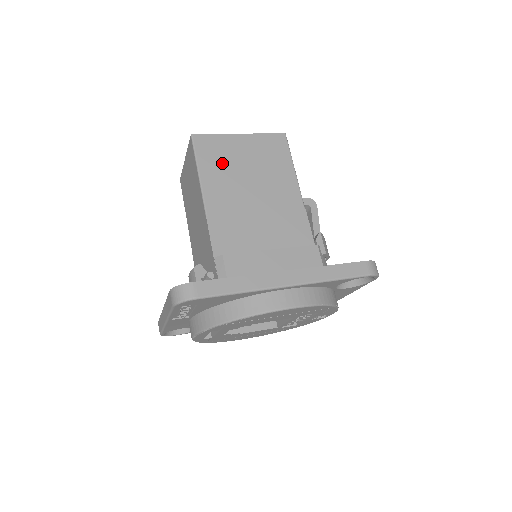
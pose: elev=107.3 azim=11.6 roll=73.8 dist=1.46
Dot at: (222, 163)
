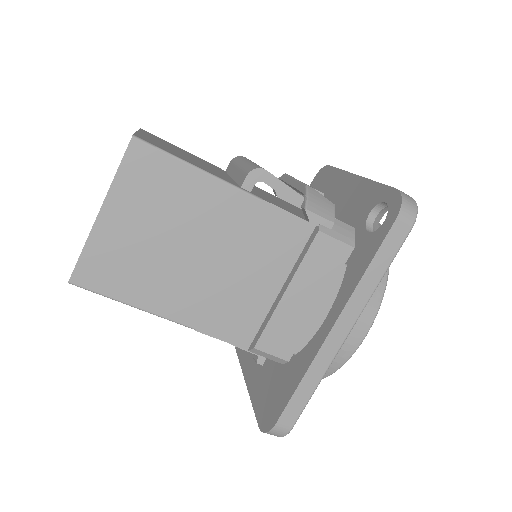
Dot at: (134, 269)
